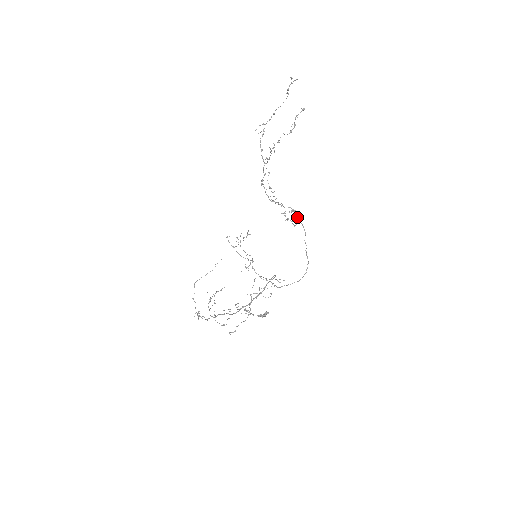
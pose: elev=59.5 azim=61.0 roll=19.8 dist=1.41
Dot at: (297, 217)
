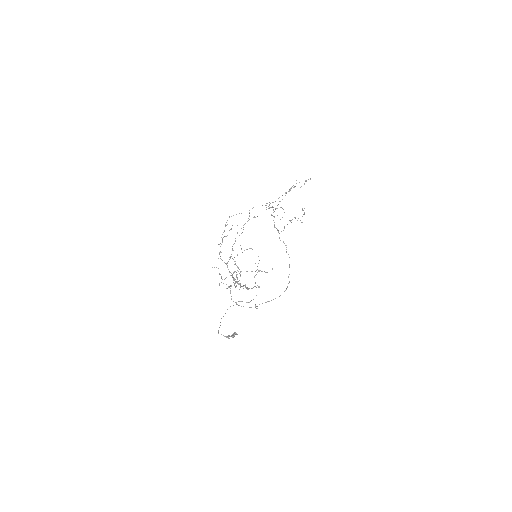
Dot at: occluded
